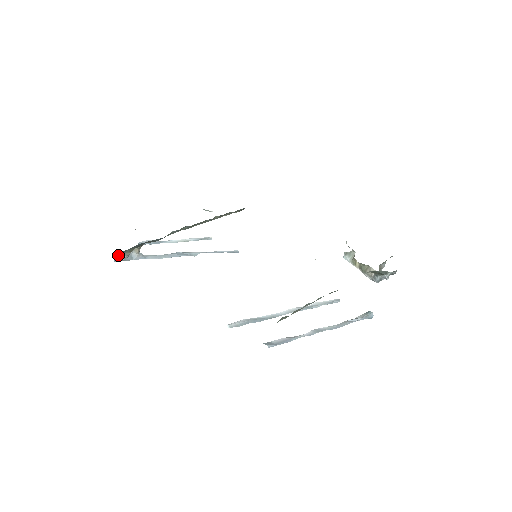
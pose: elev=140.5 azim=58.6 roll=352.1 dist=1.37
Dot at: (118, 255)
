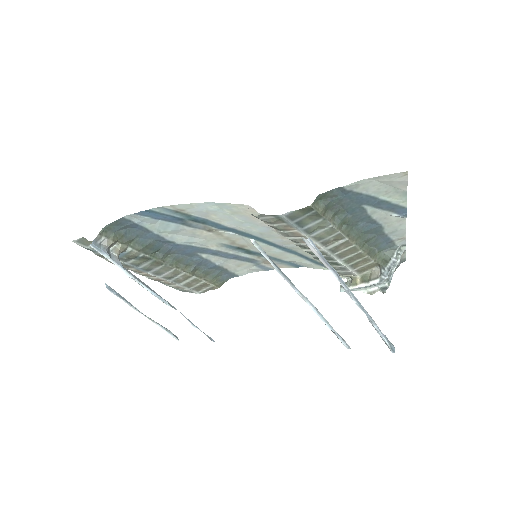
Dot at: (100, 236)
